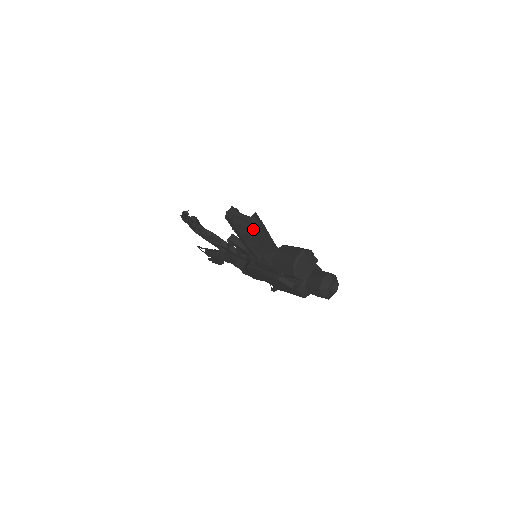
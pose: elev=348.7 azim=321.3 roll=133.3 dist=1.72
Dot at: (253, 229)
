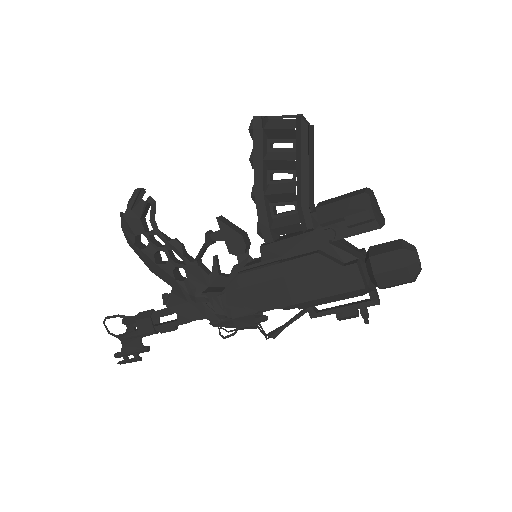
Dot at: (300, 134)
